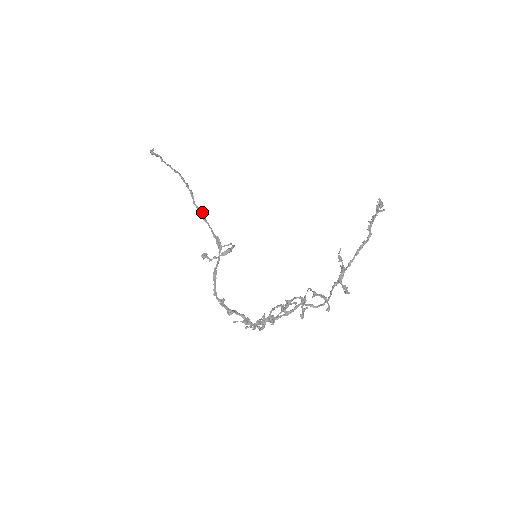
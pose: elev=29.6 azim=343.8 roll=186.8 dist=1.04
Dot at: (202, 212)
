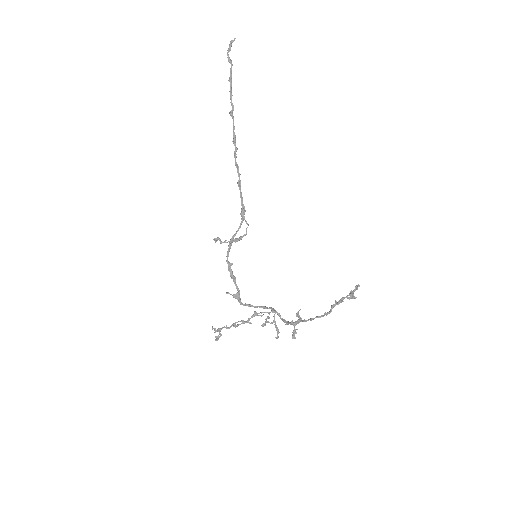
Dot at: (240, 174)
